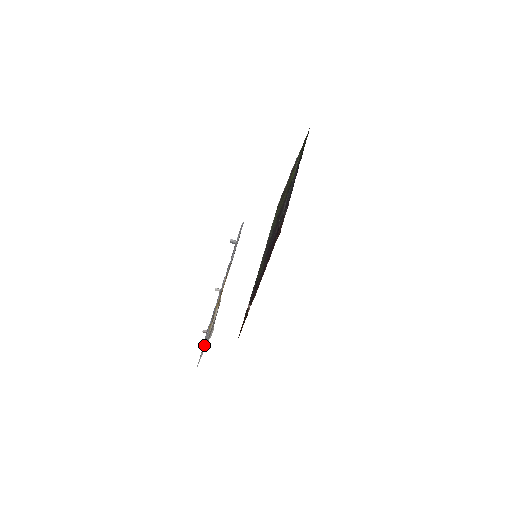
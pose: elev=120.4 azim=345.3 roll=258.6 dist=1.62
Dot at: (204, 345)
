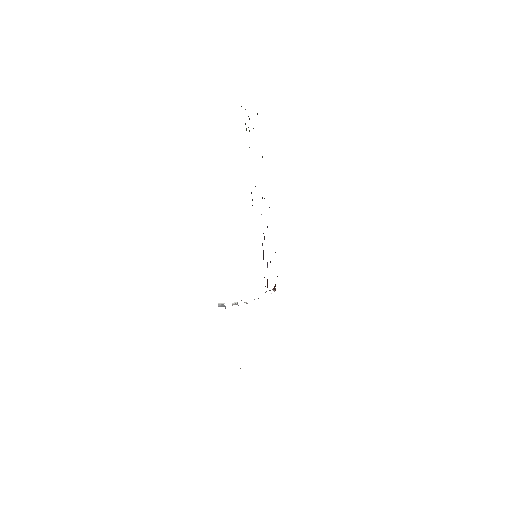
Dot at: occluded
